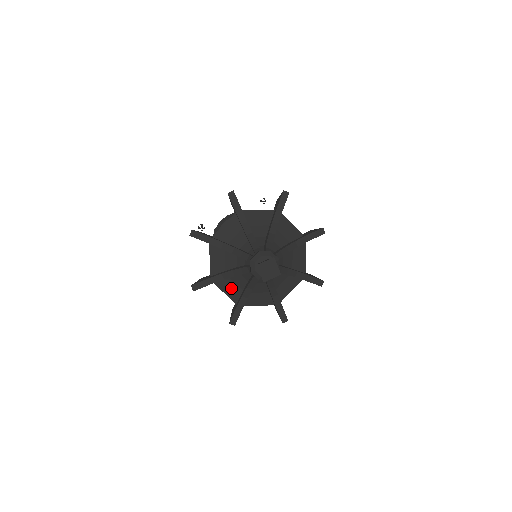
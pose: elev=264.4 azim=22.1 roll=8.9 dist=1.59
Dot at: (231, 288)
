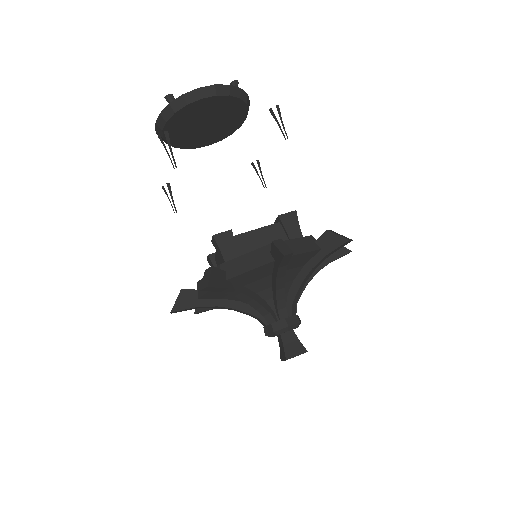
Dot at: occluded
